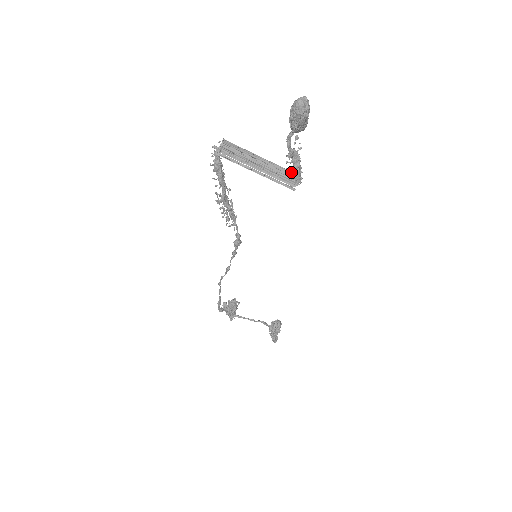
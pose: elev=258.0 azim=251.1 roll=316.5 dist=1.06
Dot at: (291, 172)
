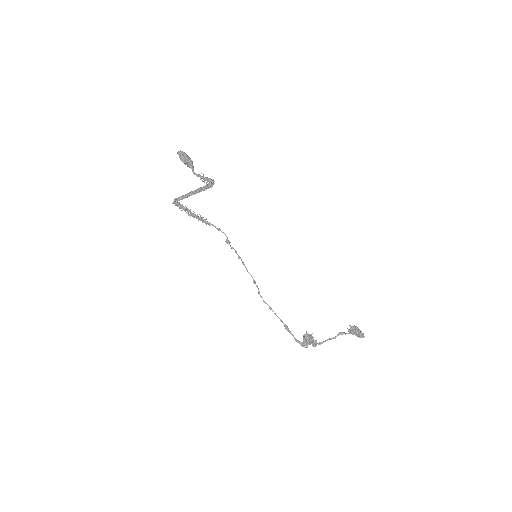
Dot at: occluded
